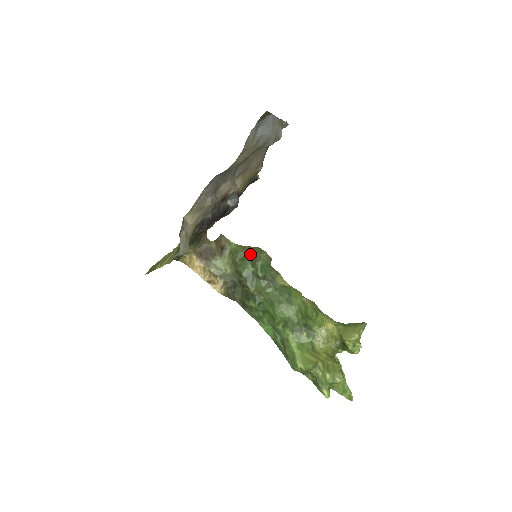
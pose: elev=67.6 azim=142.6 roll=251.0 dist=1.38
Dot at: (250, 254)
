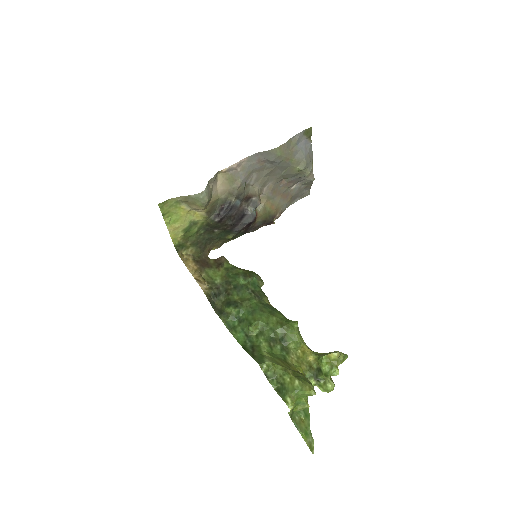
Dot at: (245, 272)
